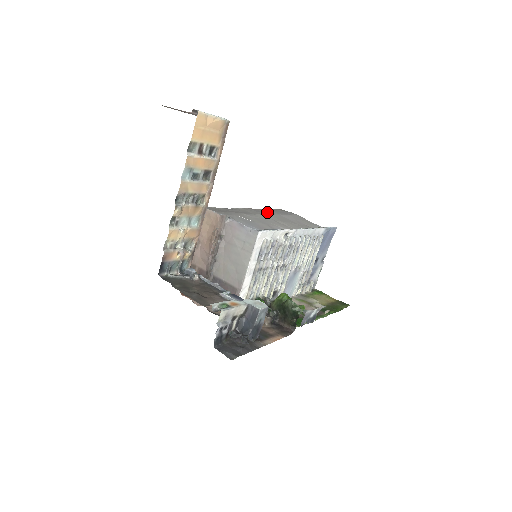
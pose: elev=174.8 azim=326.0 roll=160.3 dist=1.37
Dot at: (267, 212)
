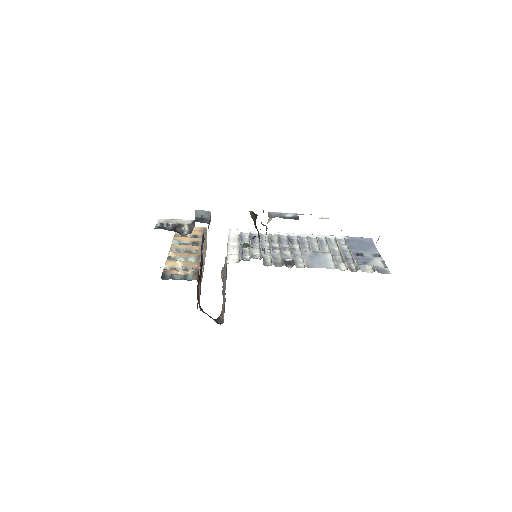
Dot at: occluded
